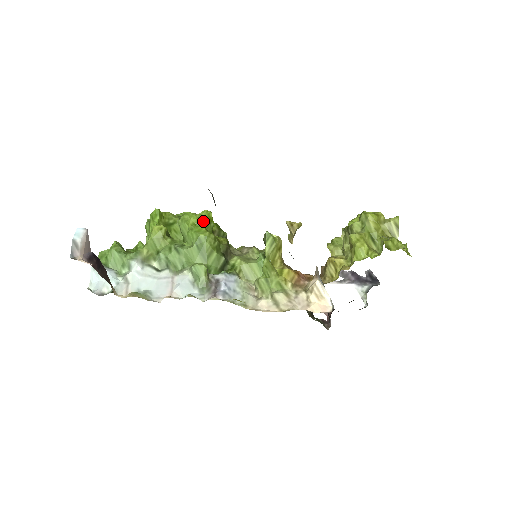
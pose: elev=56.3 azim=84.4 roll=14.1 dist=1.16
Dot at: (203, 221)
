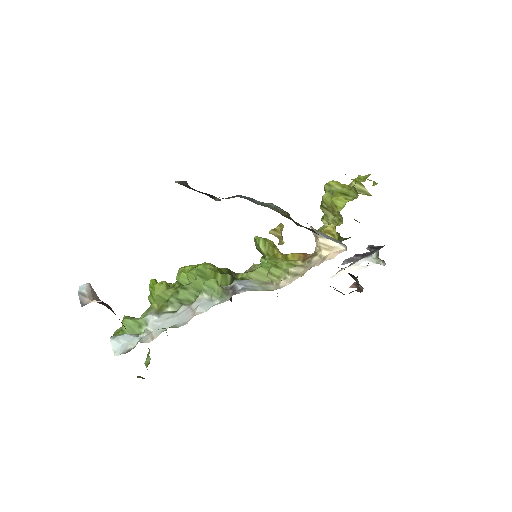
Dot at: occluded
